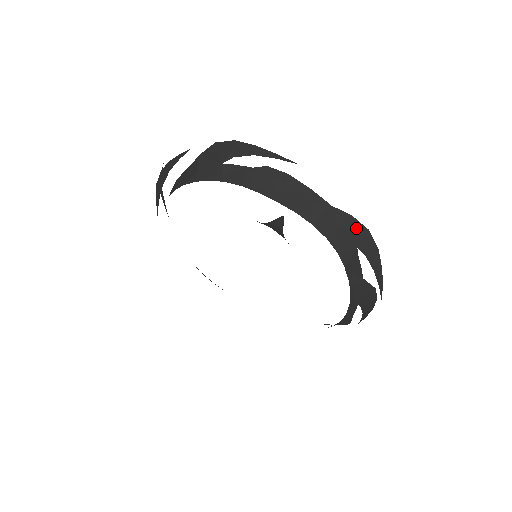
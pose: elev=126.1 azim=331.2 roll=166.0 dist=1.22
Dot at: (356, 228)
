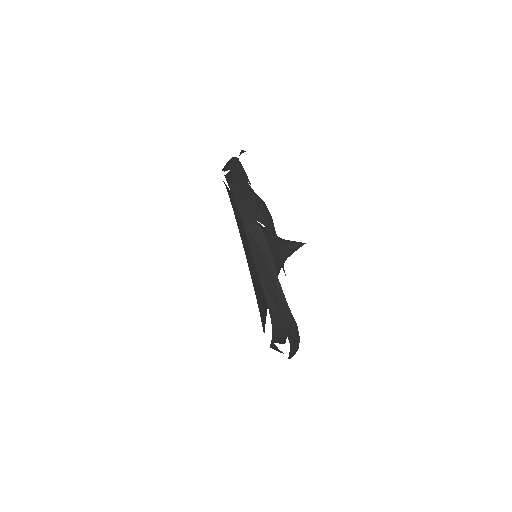
Dot at: (294, 331)
